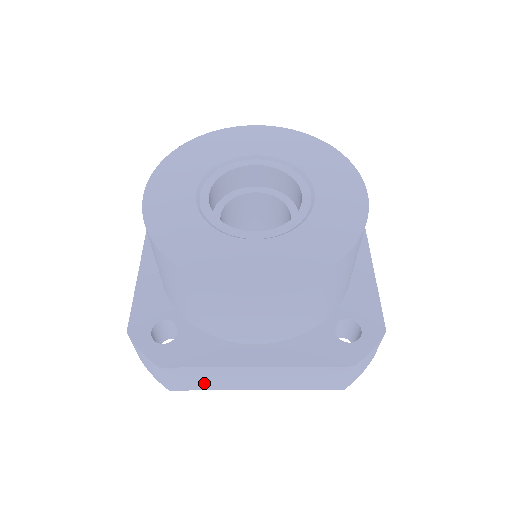
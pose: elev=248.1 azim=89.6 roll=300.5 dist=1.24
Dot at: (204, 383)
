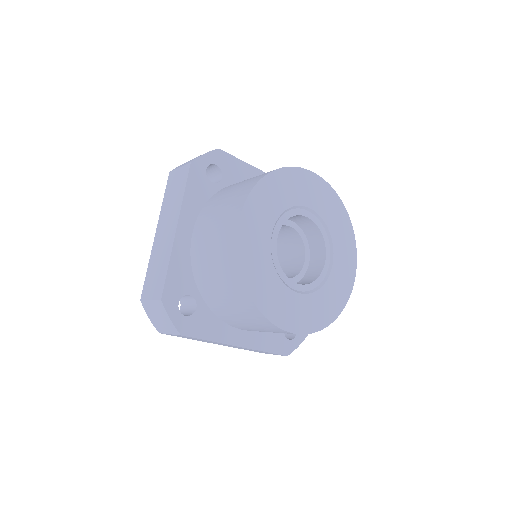
Dot at: occluded
